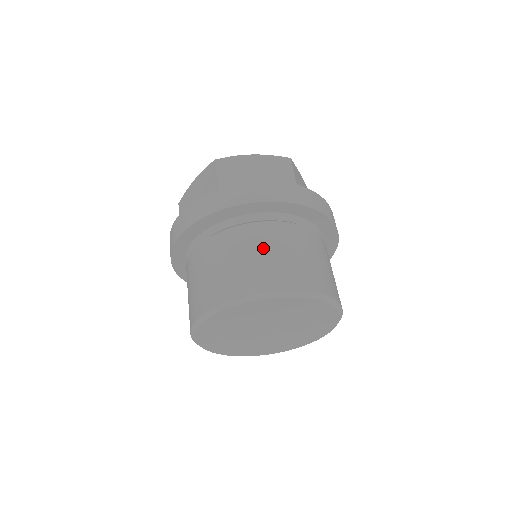
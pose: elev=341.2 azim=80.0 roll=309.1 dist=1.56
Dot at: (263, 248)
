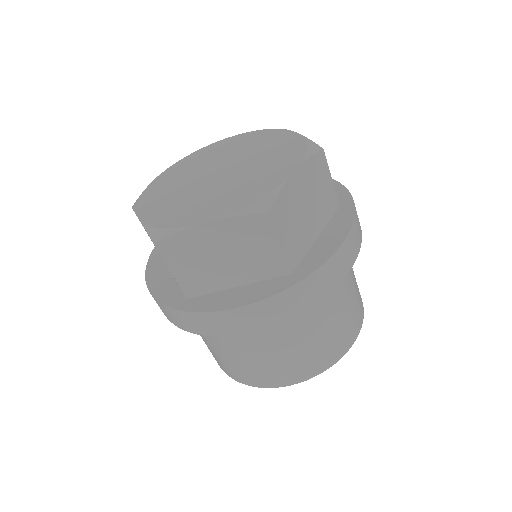
Dot at: (342, 308)
